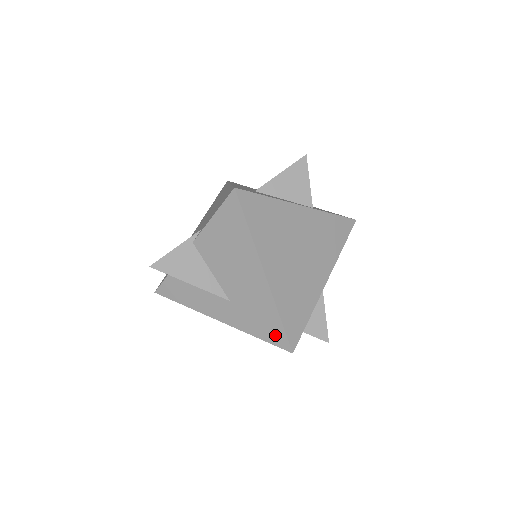
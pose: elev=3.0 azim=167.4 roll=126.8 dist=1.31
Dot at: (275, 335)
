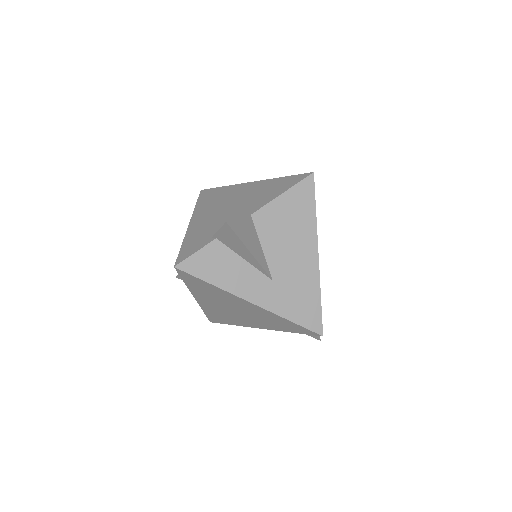
Dot at: (311, 317)
